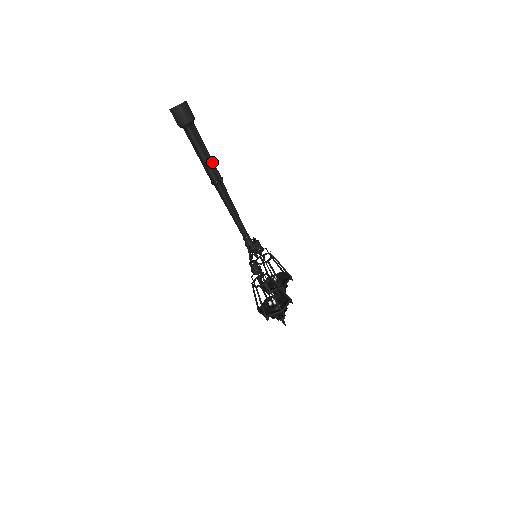
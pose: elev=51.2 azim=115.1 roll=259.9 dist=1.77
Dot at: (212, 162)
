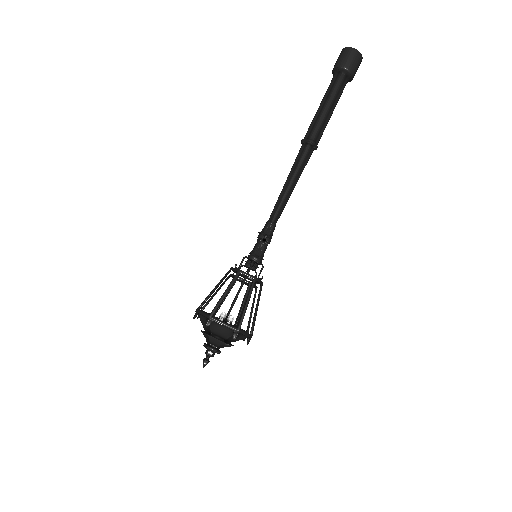
Dot at: (326, 124)
